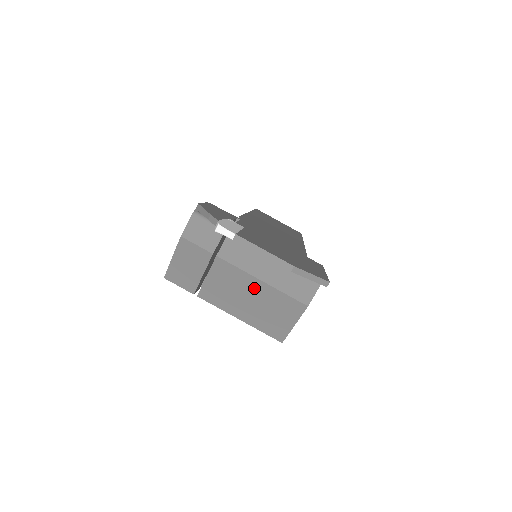
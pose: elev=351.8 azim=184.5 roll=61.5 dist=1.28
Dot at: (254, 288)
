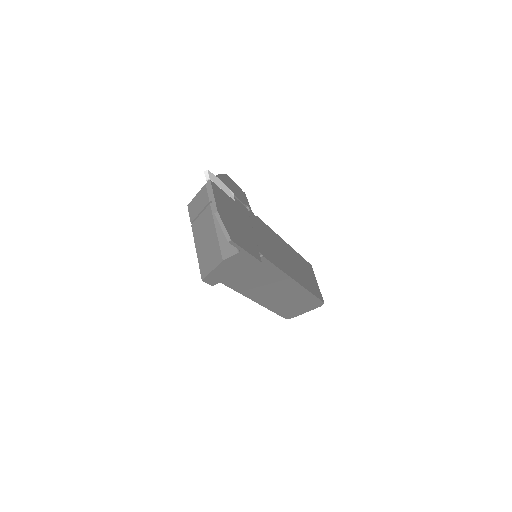
Dot at: (211, 234)
